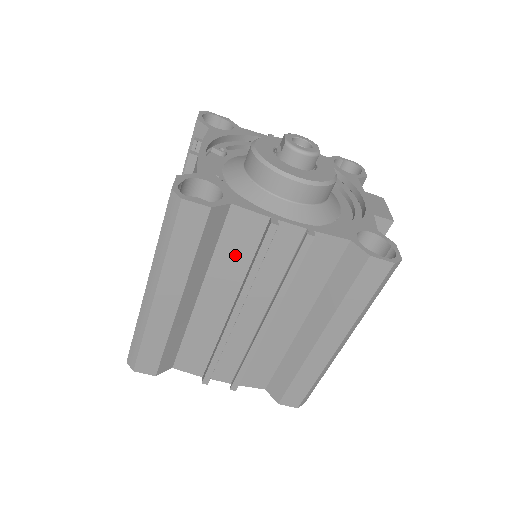
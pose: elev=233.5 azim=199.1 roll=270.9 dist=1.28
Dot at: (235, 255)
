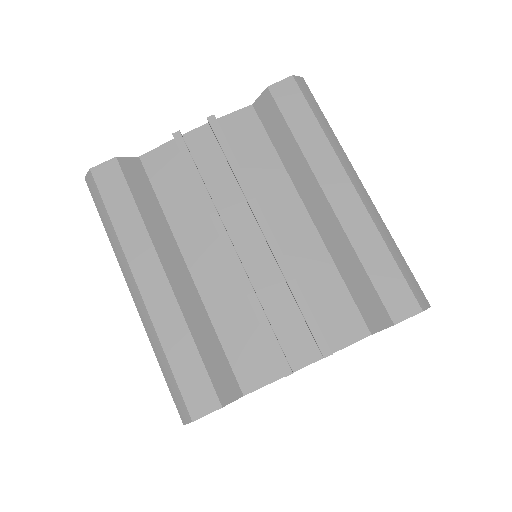
Dot at: (179, 194)
